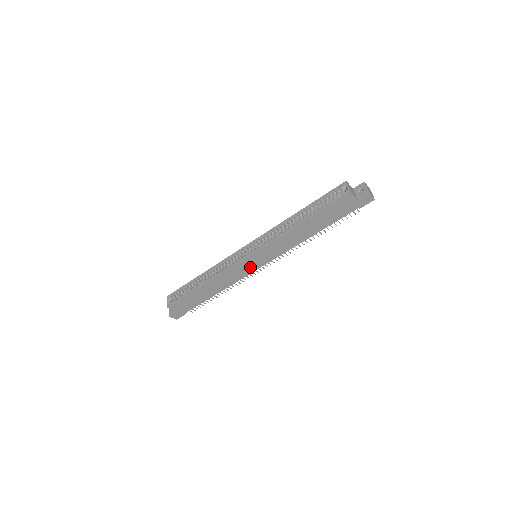
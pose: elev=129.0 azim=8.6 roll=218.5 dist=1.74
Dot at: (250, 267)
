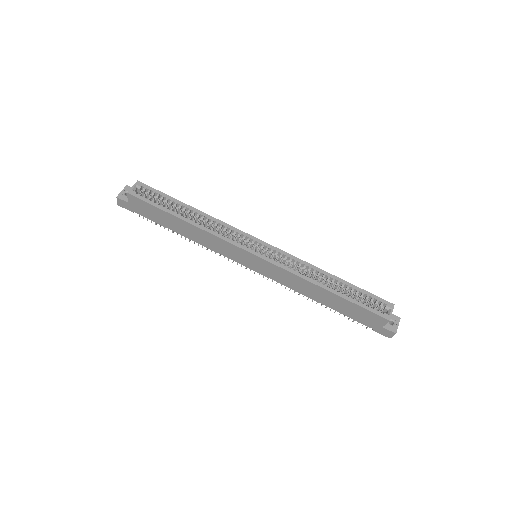
Dot at: (241, 258)
